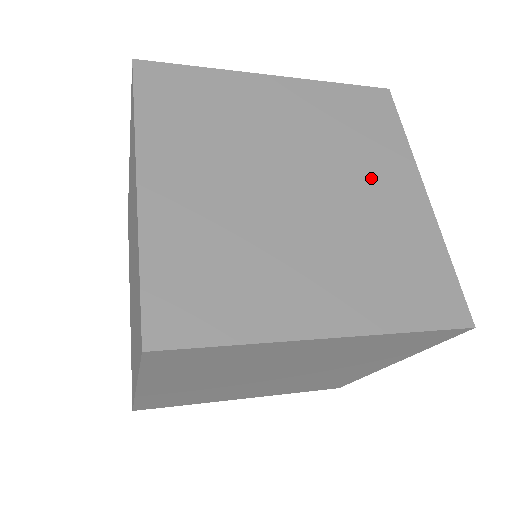
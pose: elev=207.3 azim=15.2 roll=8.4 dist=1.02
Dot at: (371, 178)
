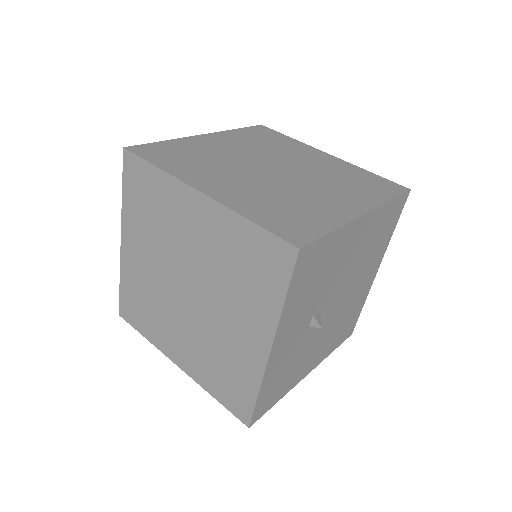
Dot at: (234, 315)
